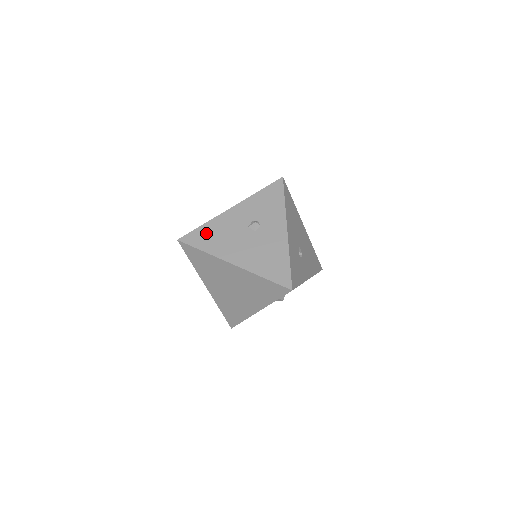
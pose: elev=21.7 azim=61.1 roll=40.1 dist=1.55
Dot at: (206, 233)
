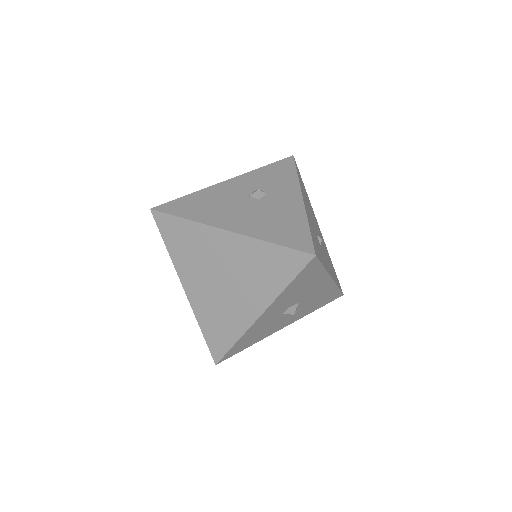
Dot at: (191, 202)
